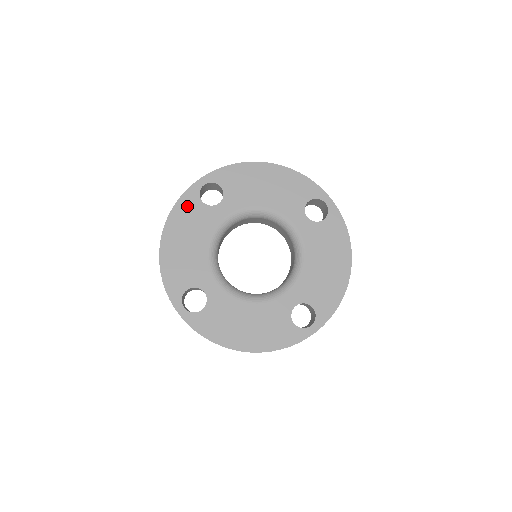
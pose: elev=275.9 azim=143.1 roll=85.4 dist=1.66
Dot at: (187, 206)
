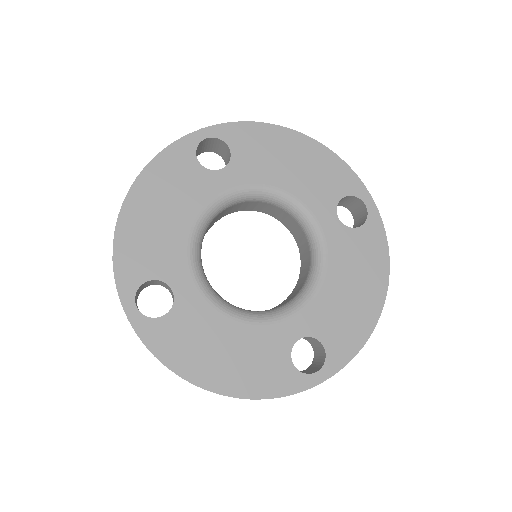
Dot at: (175, 161)
